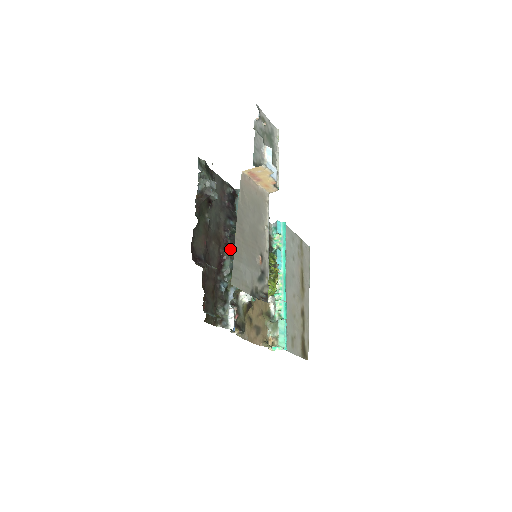
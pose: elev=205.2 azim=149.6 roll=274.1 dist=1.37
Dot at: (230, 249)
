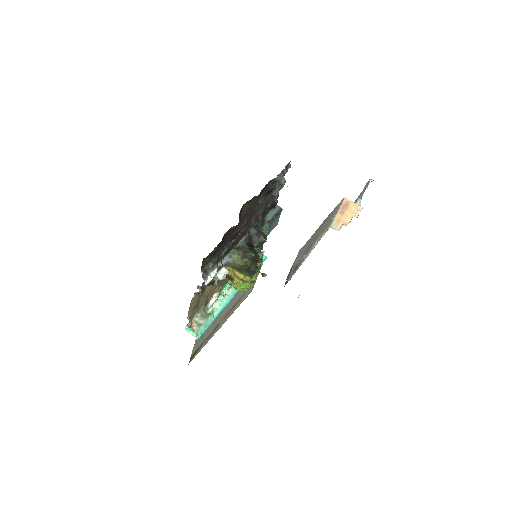
Dot at: occluded
